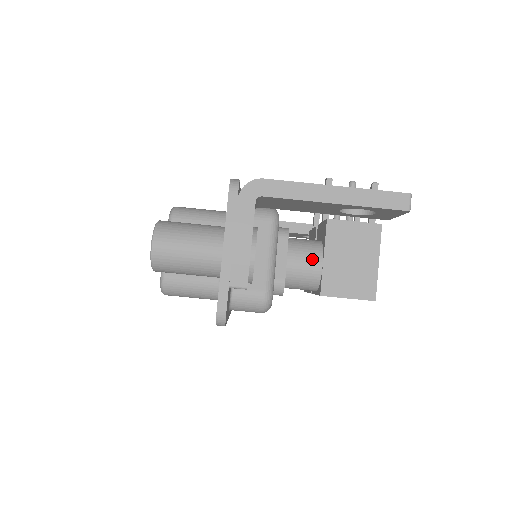
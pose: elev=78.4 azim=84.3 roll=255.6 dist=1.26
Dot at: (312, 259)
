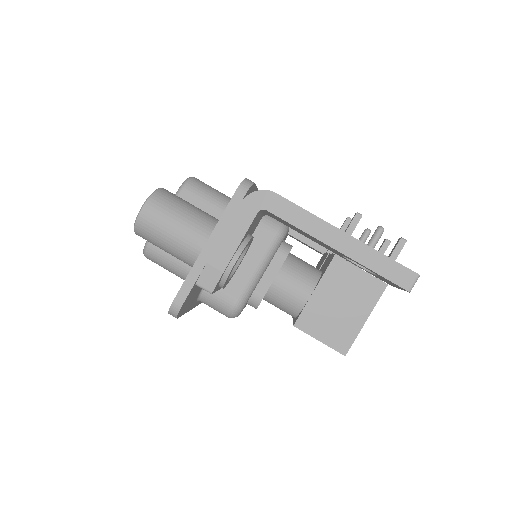
Dot at: (302, 287)
